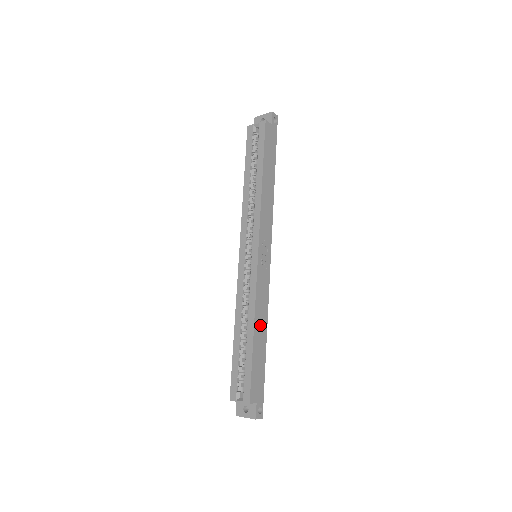
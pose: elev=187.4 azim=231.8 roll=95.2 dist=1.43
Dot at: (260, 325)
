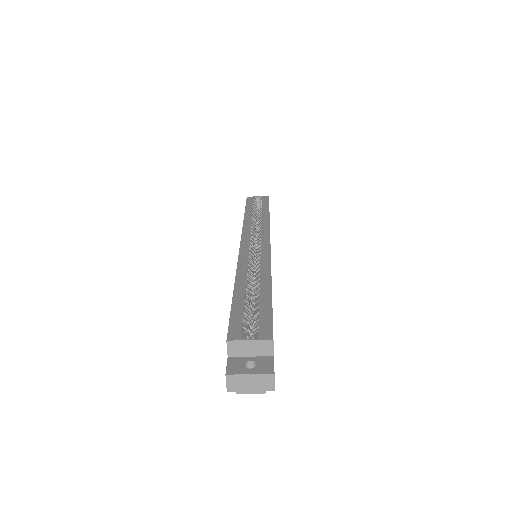
Dot at: occluded
